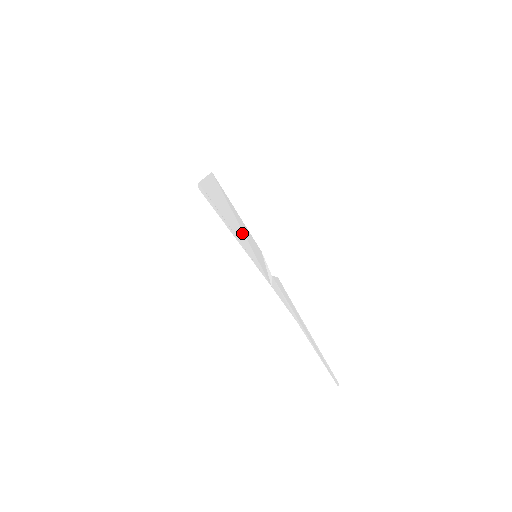
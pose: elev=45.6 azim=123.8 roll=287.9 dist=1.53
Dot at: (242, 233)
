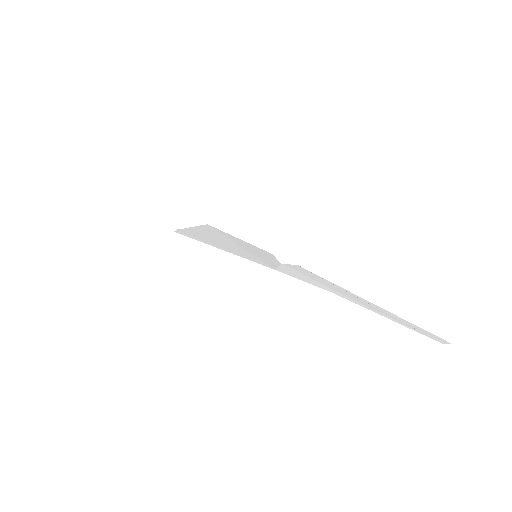
Dot at: (236, 246)
